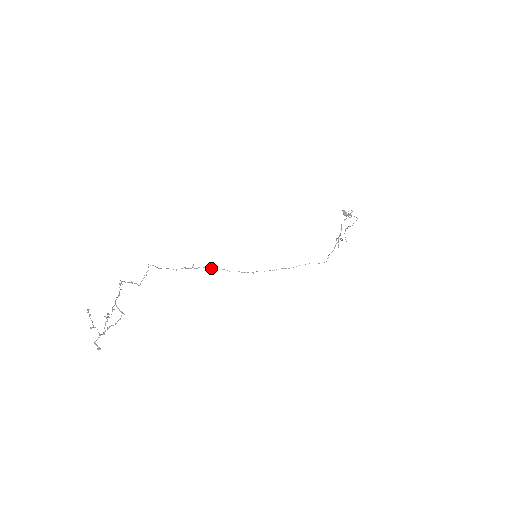
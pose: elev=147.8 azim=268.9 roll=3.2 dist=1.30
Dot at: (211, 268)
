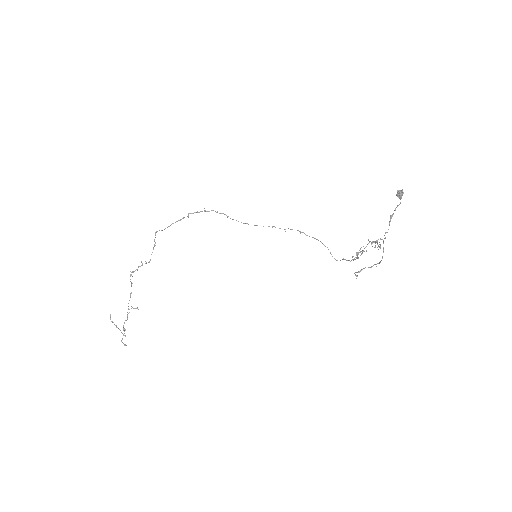
Dot at: (224, 214)
